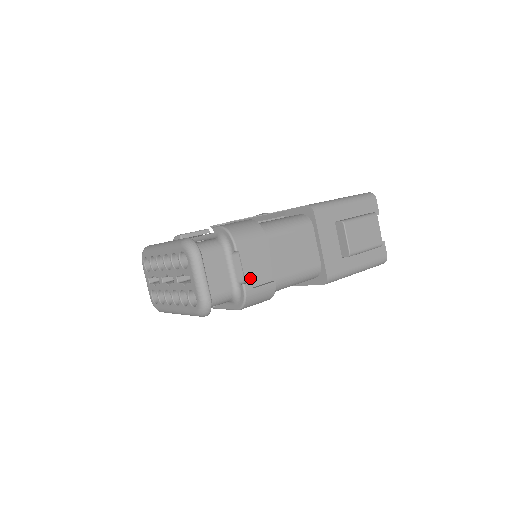
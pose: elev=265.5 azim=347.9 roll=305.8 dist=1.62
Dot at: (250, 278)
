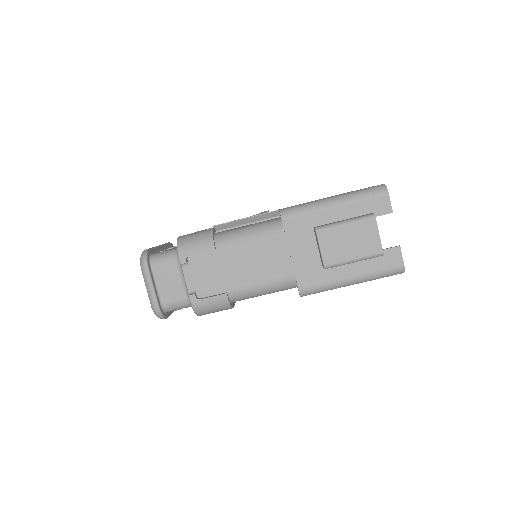
Dot at: (201, 289)
